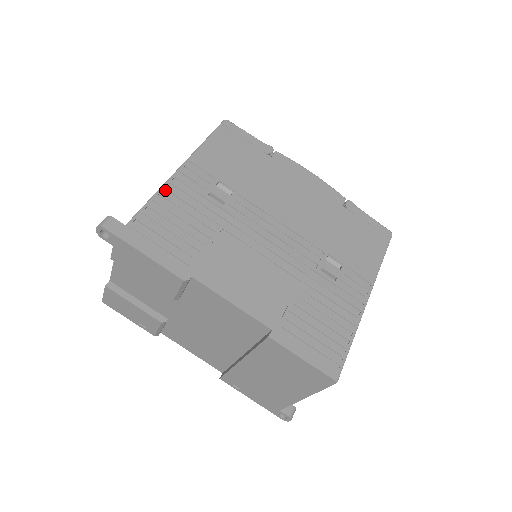
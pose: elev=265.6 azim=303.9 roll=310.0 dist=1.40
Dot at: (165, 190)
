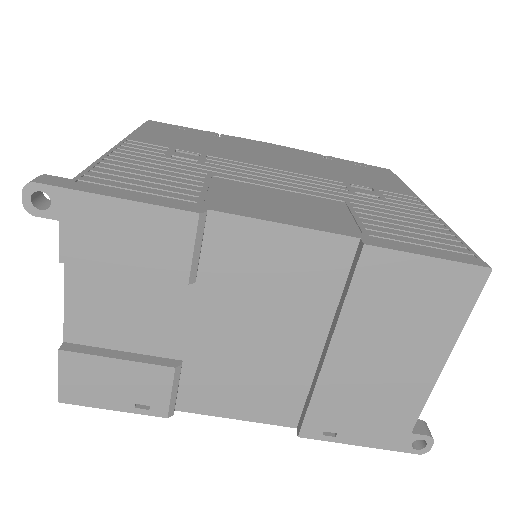
Dot at: (111, 156)
